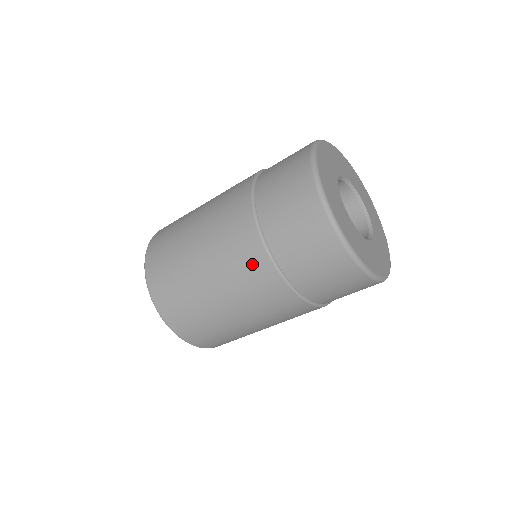
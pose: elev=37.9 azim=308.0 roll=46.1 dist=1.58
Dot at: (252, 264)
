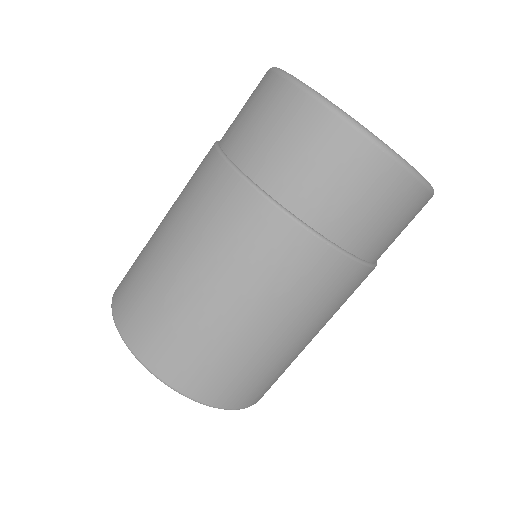
Dot at: (281, 248)
